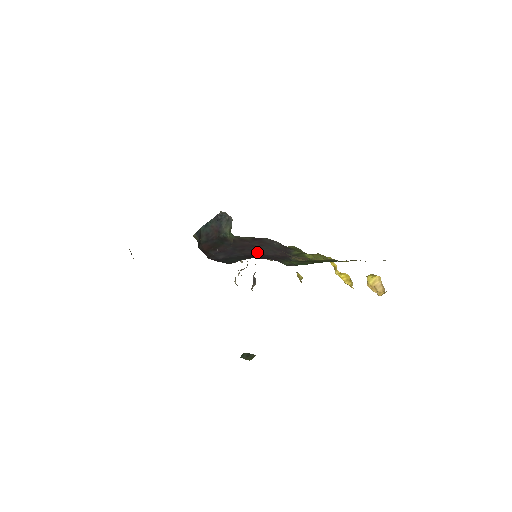
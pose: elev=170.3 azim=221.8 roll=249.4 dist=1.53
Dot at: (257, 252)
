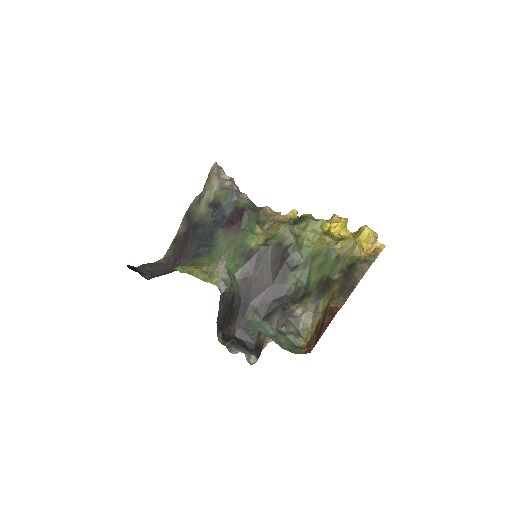
Dot at: (263, 289)
